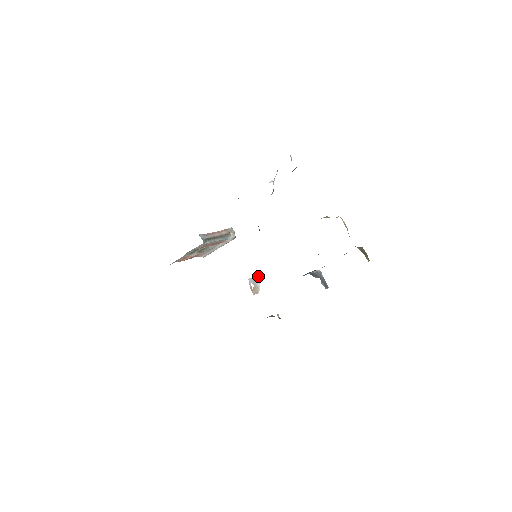
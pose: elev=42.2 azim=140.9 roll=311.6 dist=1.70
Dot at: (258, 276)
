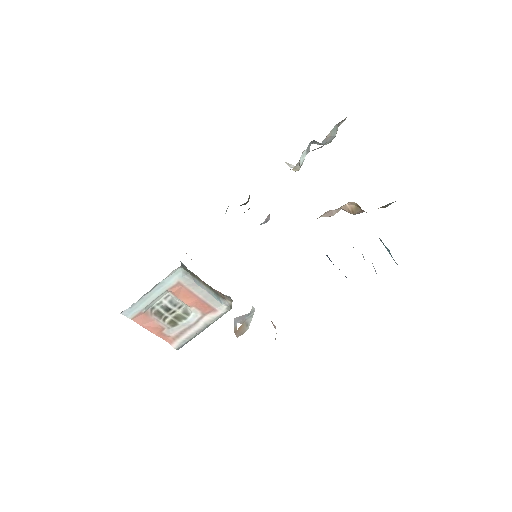
Dot at: (252, 308)
